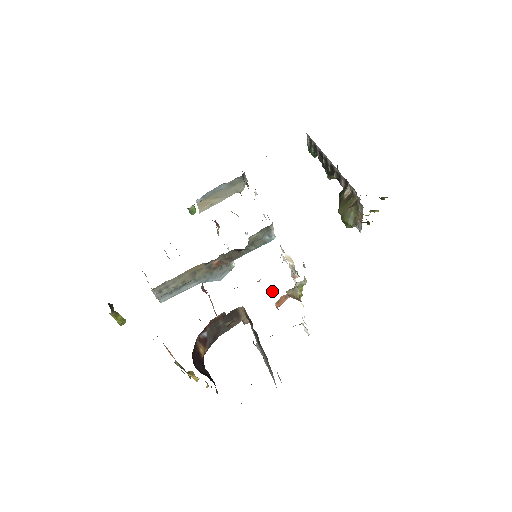
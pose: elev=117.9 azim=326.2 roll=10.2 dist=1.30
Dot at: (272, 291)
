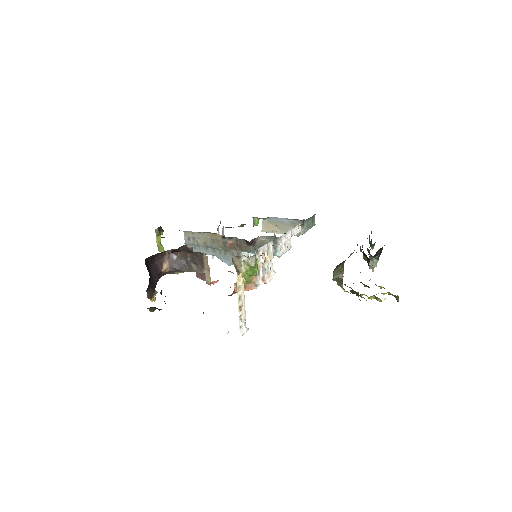
Dot at: occluded
